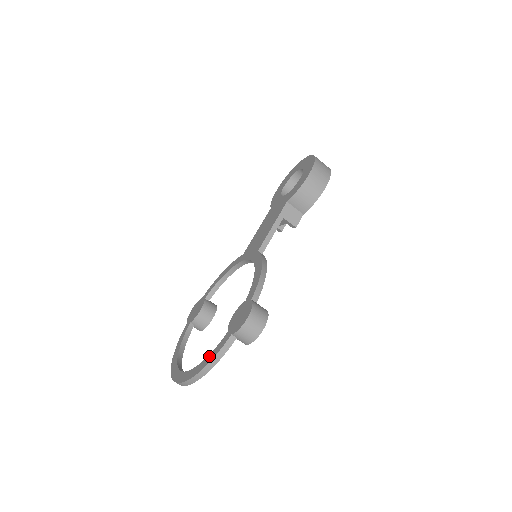
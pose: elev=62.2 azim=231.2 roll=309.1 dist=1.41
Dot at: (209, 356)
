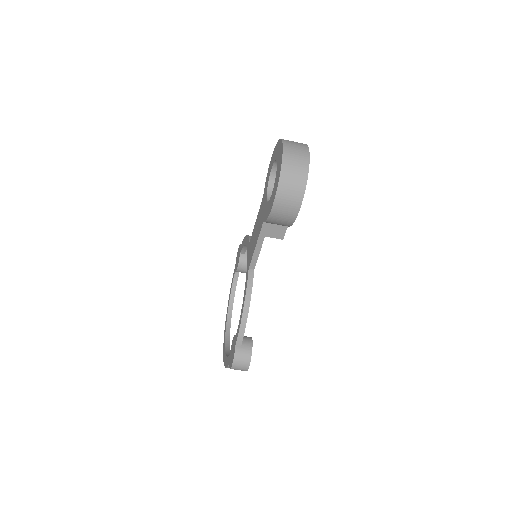
Dot at: (226, 359)
